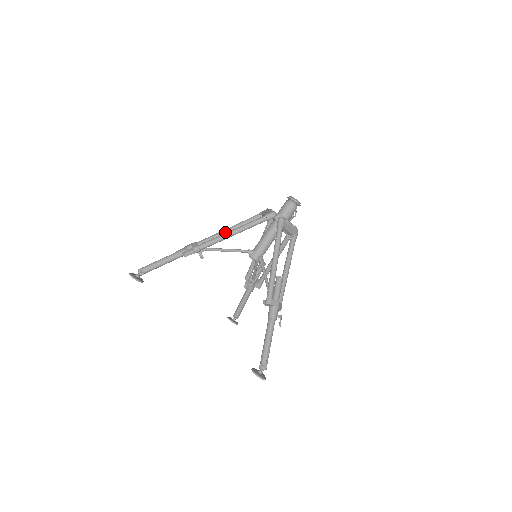
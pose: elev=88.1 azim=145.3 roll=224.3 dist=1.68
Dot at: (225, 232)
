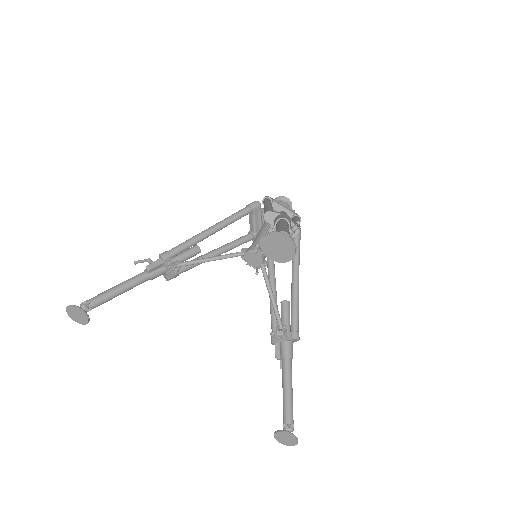
Dot at: (207, 253)
